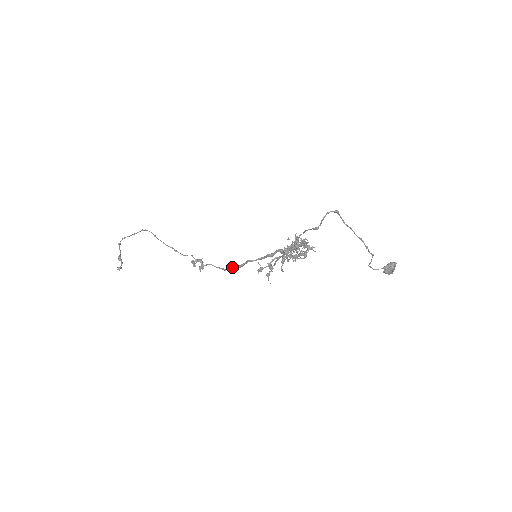
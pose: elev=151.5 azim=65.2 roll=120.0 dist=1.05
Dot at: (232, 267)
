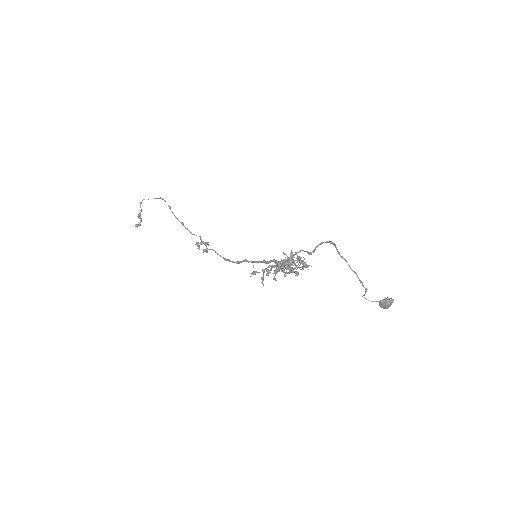
Dot at: occluded
